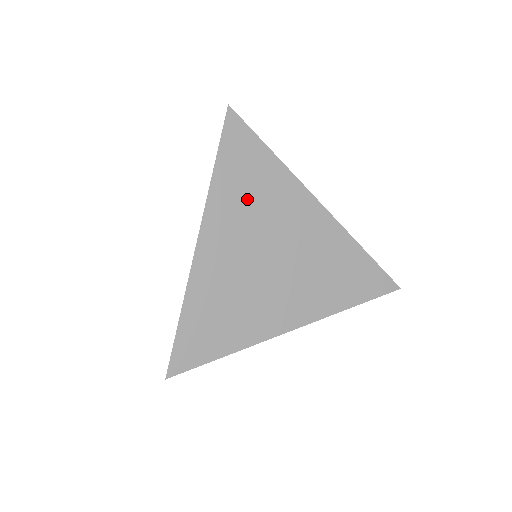
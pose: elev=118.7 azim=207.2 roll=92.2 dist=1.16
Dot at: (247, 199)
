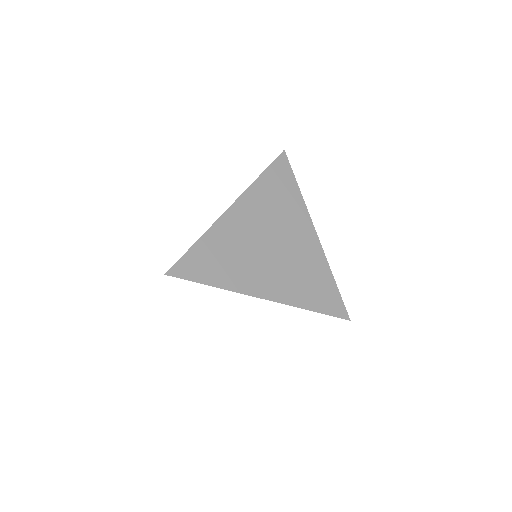
Dot at: (272, 202)
